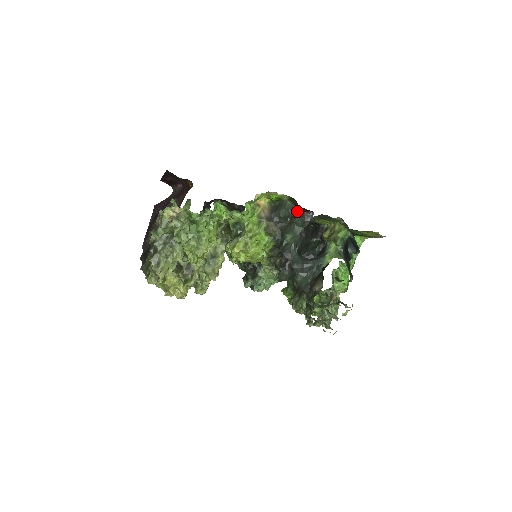
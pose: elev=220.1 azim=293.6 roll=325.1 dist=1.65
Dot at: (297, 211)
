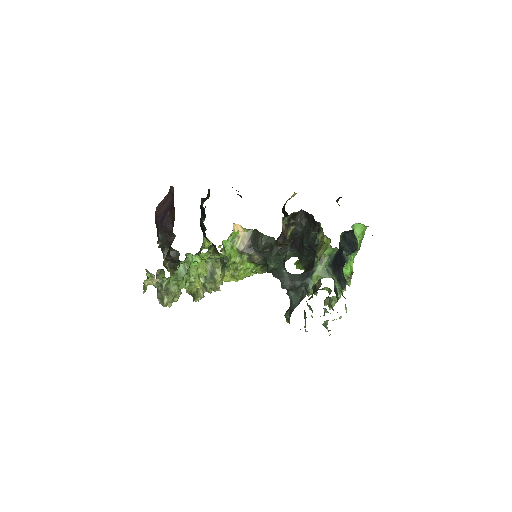
Dot at: (274, 243)
